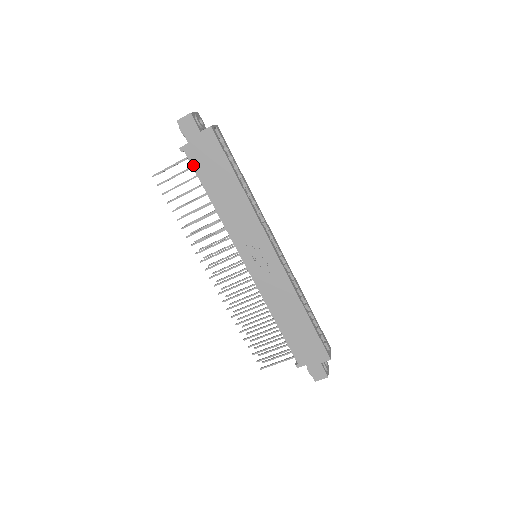
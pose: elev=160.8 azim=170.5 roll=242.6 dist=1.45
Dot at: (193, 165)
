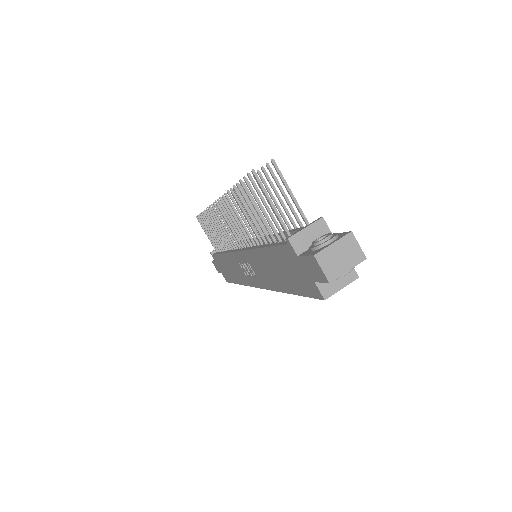
Dot at: (280, 247)
